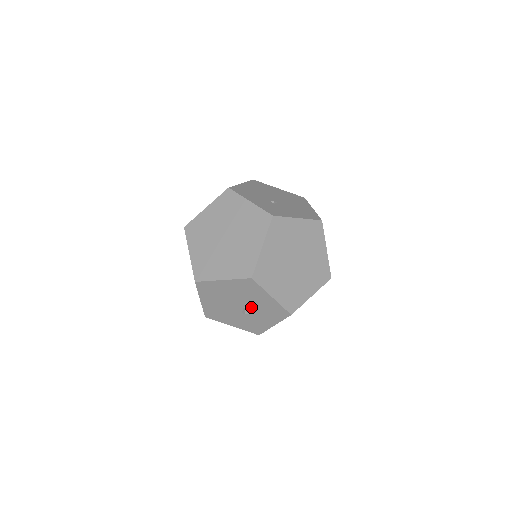
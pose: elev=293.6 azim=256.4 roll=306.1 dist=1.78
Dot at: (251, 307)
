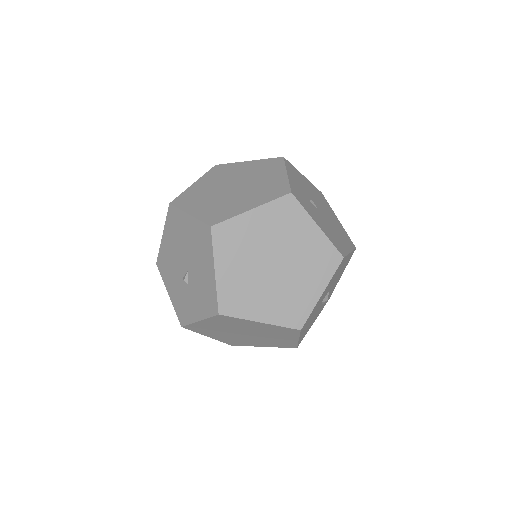
Dot at: (193, 275)
